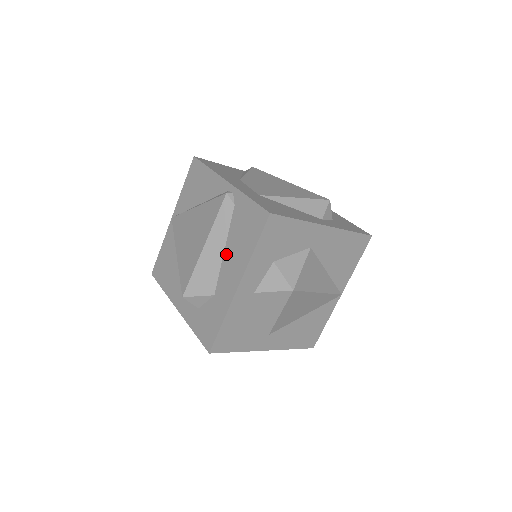
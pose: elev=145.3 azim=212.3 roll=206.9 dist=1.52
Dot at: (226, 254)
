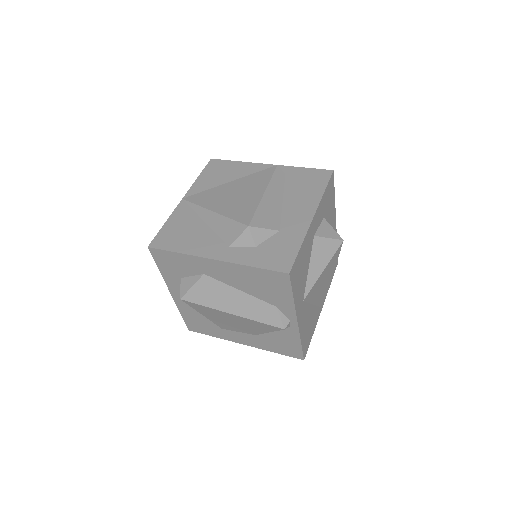
Dot at: (287, 201)
